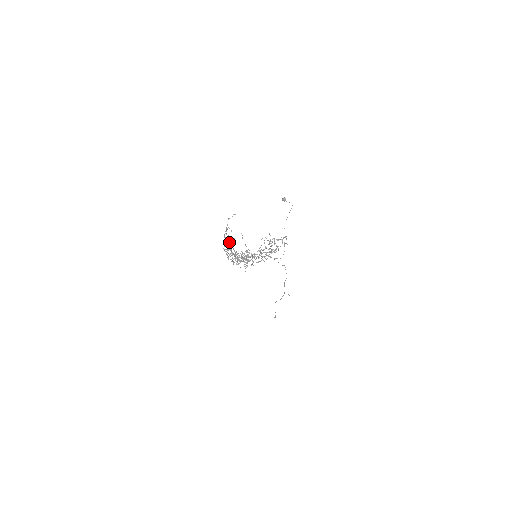
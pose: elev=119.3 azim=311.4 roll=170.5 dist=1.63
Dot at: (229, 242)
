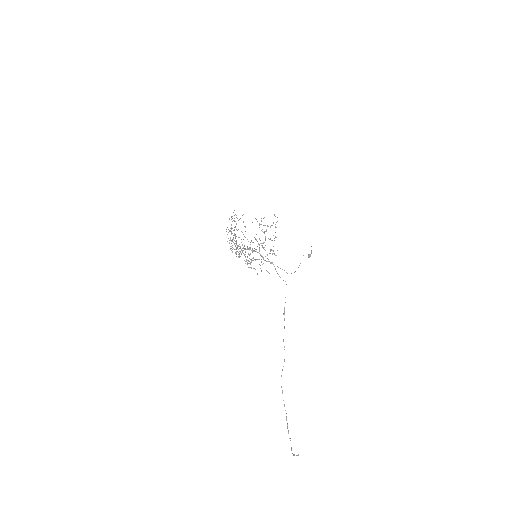
Dot at: occluded
